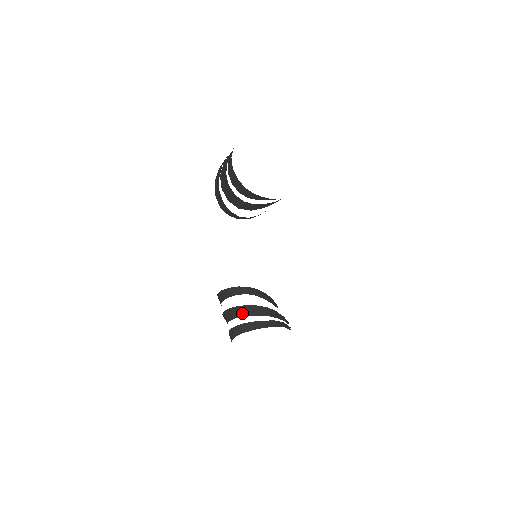
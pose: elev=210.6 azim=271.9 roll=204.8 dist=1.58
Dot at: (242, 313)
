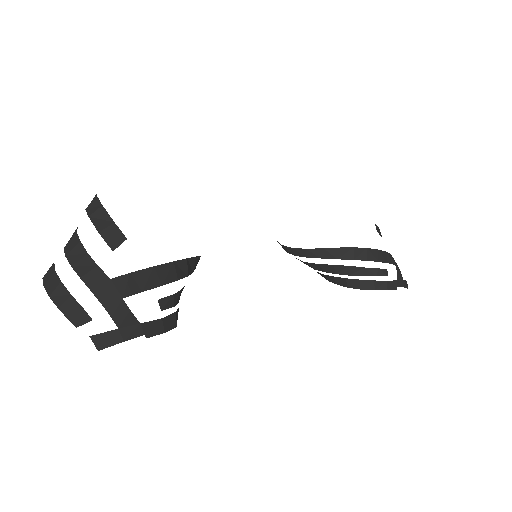
Dot at: (305, 263)
